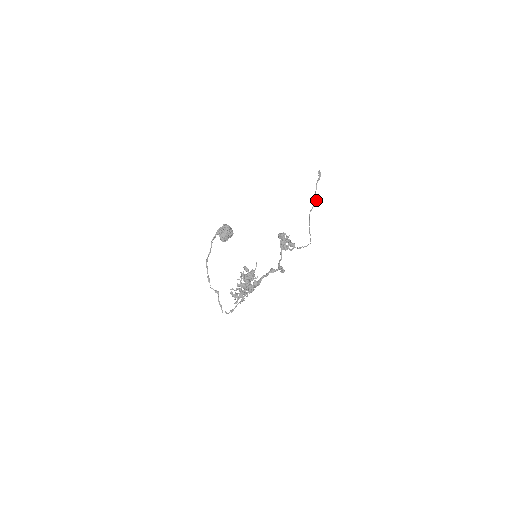
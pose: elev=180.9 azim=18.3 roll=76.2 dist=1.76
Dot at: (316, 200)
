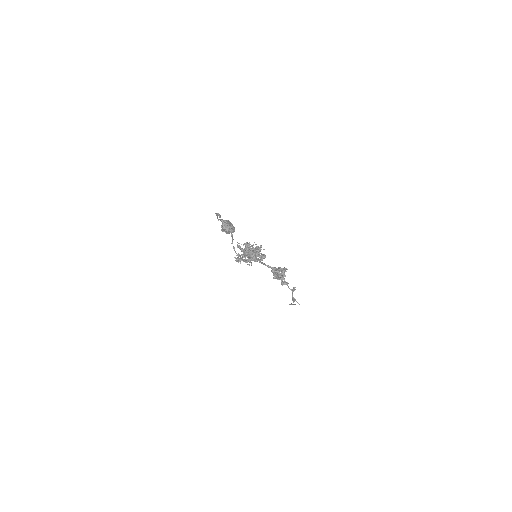
Dot at: (294, 301)
